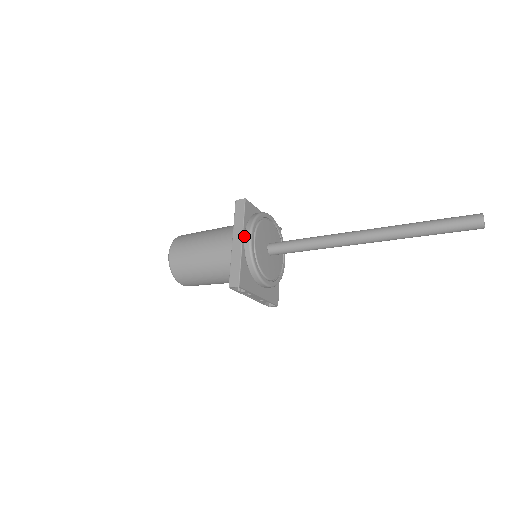
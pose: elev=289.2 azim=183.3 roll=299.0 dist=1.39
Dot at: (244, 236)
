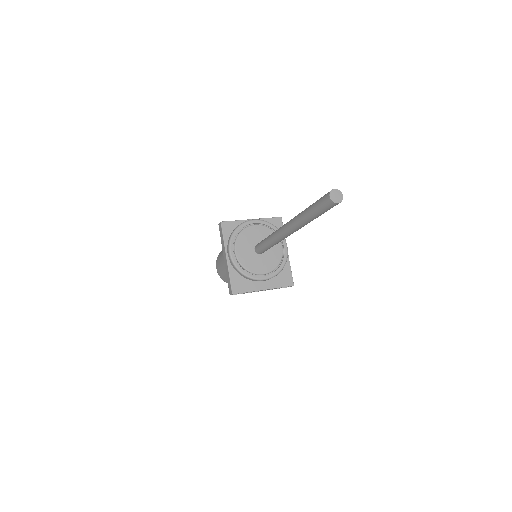
Dot at: (227, 253)
